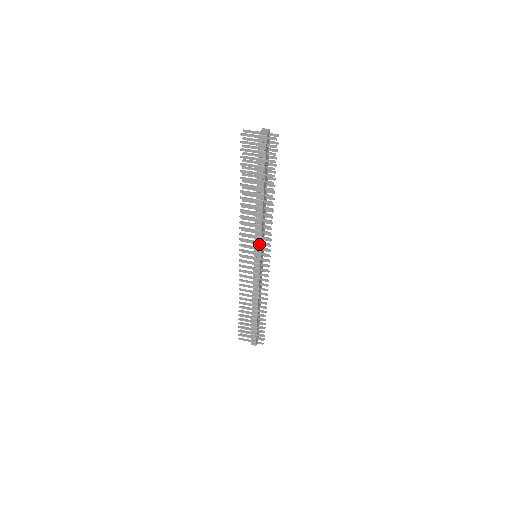
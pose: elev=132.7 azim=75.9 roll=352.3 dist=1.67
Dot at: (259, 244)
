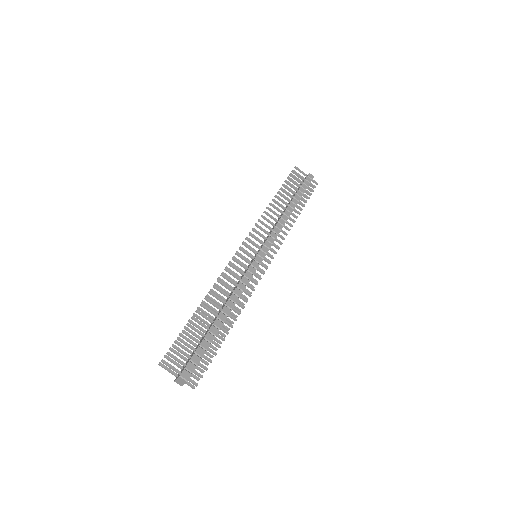
Dot at: occluded
